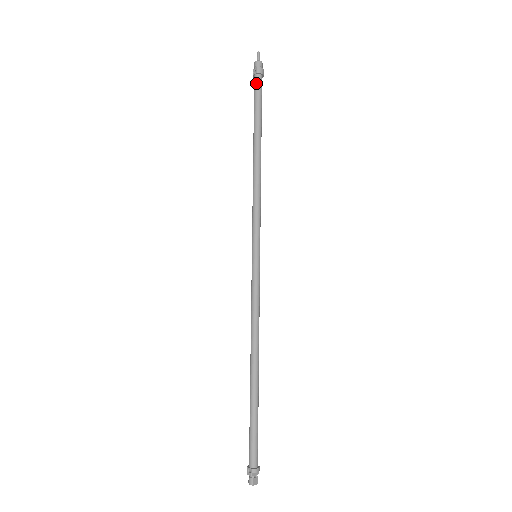
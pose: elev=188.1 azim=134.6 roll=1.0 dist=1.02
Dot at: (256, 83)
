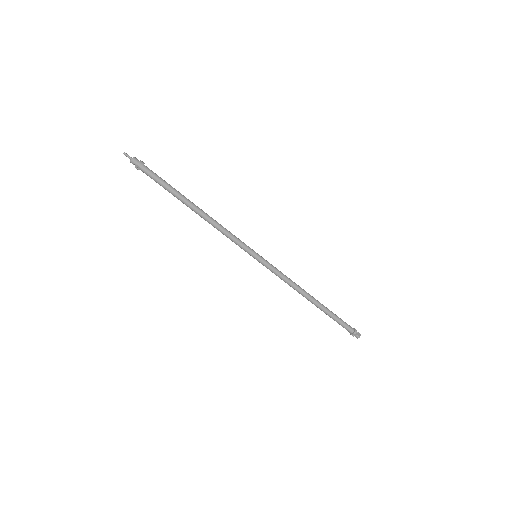
Dot at: (148, 174)
